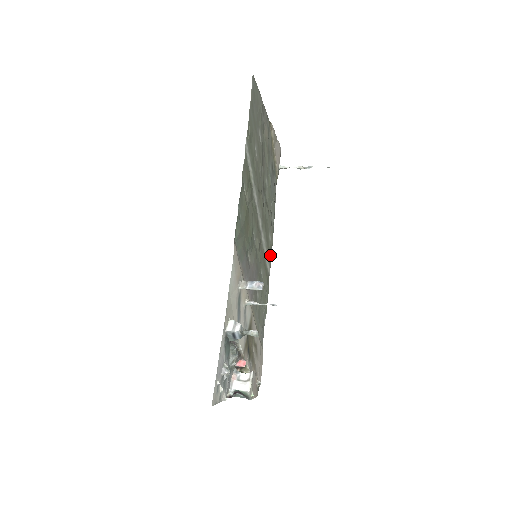
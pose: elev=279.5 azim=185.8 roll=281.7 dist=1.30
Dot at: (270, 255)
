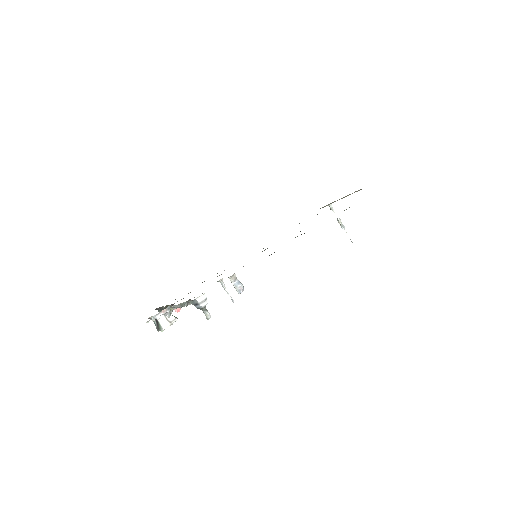
Dot at: occluded
